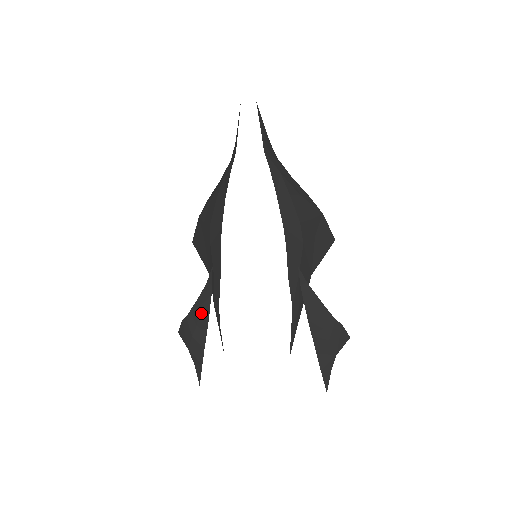
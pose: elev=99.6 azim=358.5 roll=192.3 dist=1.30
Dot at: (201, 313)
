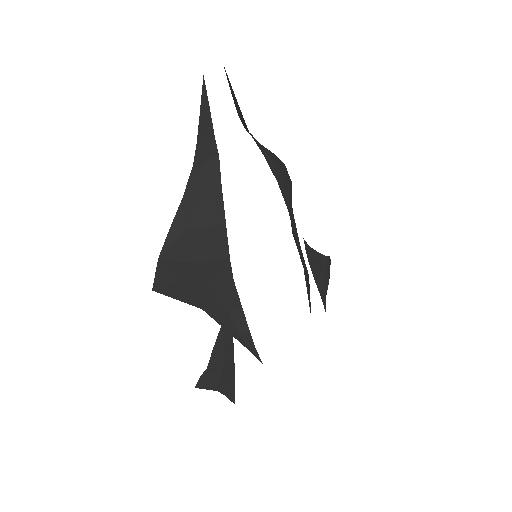
Dot at: (224, 352)
